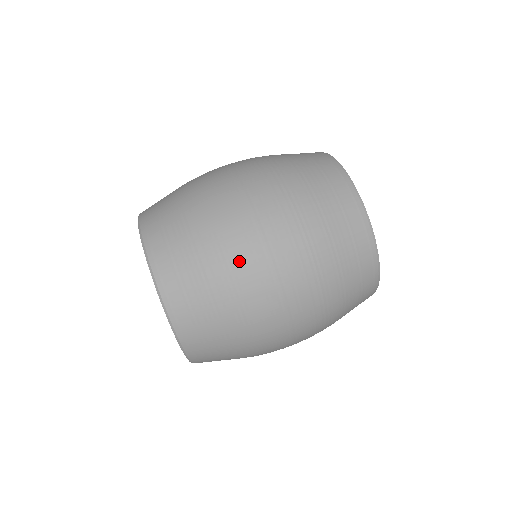
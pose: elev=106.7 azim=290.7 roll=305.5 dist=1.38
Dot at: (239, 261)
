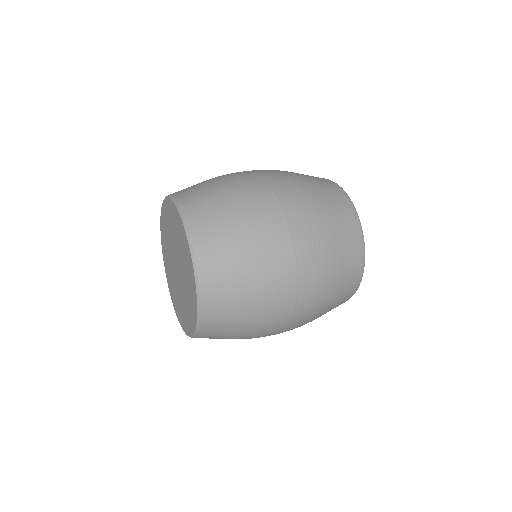
Dot at: (256, 203)
